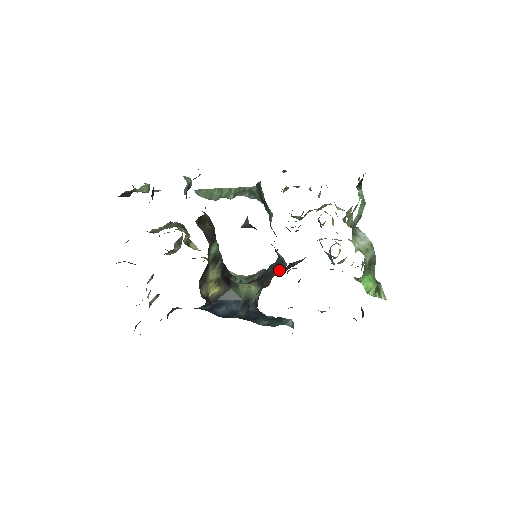
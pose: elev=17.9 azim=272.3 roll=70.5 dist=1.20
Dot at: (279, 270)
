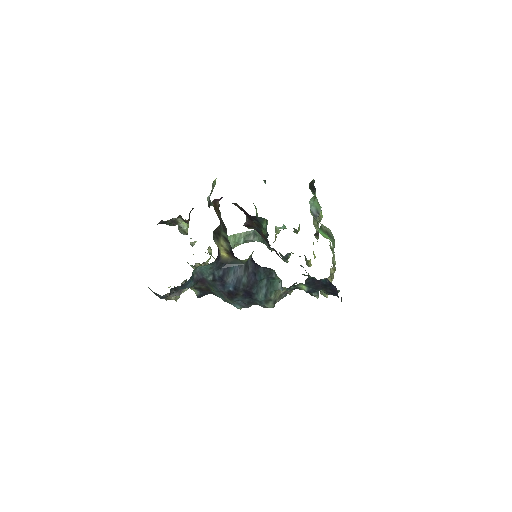
Dot at: occluded
